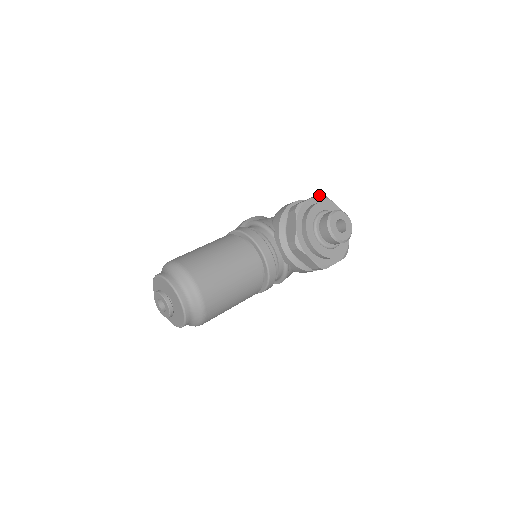
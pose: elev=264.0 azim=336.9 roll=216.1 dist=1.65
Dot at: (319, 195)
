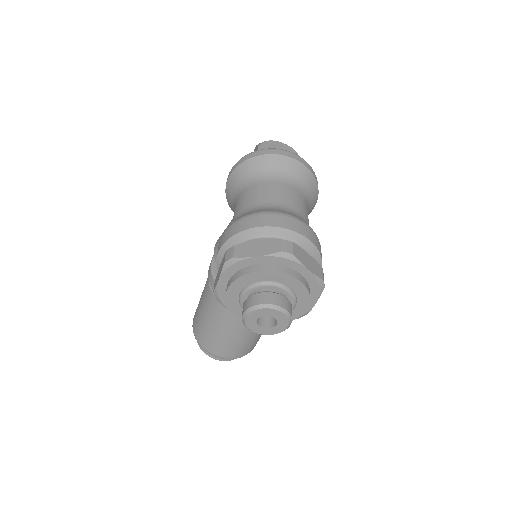
Dot at: (224, 266)
